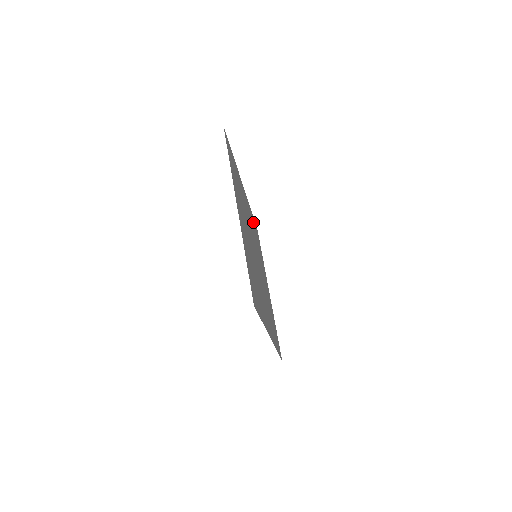
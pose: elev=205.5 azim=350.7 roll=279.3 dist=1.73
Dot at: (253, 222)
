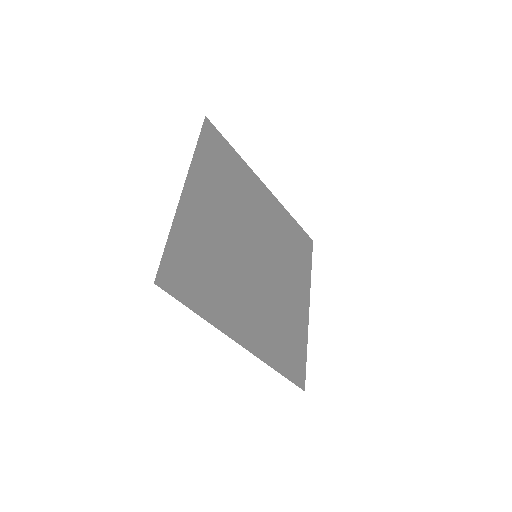
Dot at: (291, 229)
